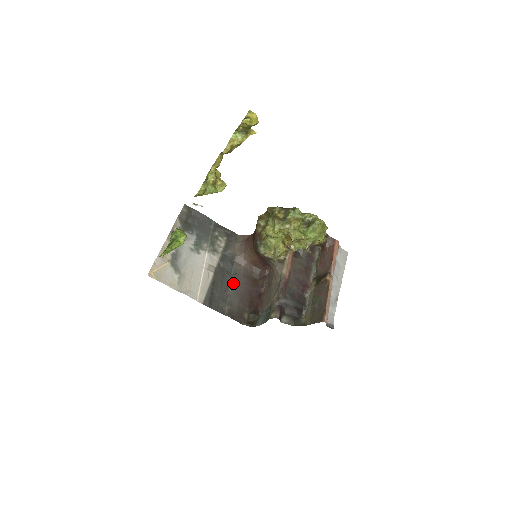
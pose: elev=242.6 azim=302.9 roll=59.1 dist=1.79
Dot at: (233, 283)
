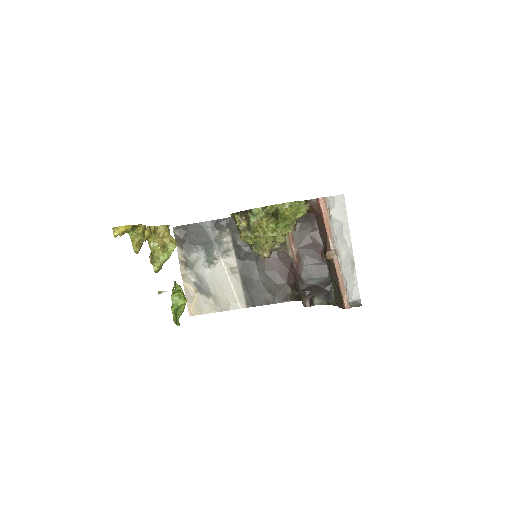
Dot at: (261, 270)
